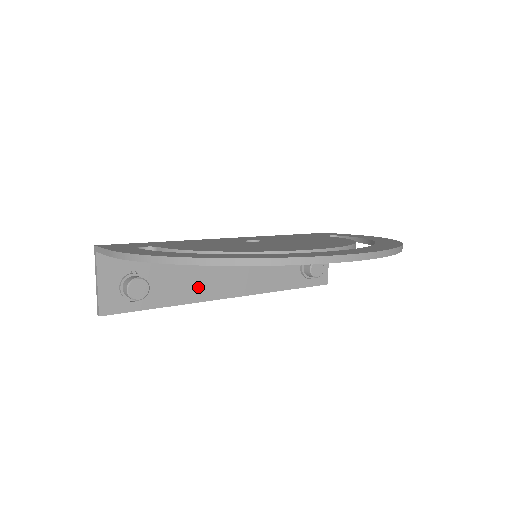
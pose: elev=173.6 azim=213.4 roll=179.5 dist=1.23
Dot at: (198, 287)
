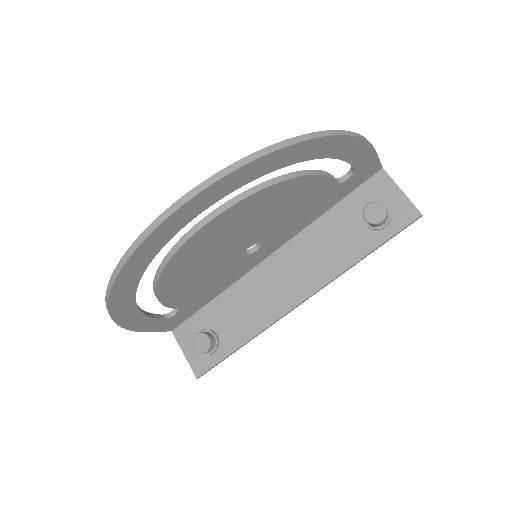
Dot at: (261, 312)
